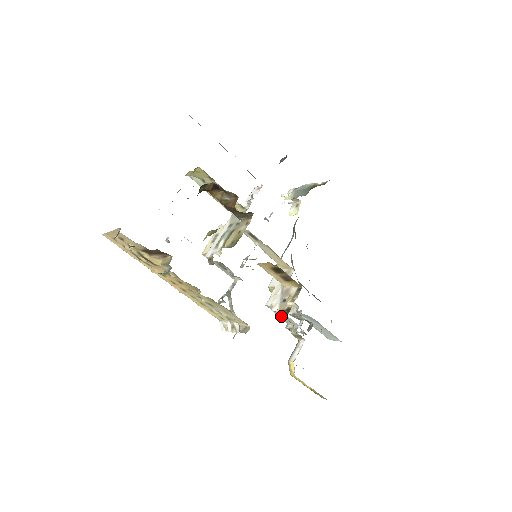
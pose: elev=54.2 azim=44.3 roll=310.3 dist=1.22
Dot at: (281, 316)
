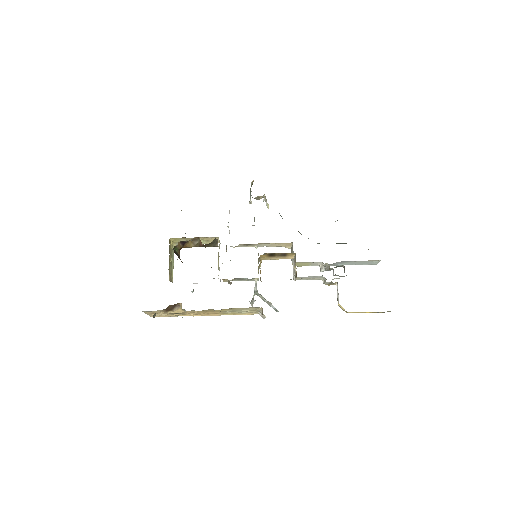
Dot at: (310, 279)
